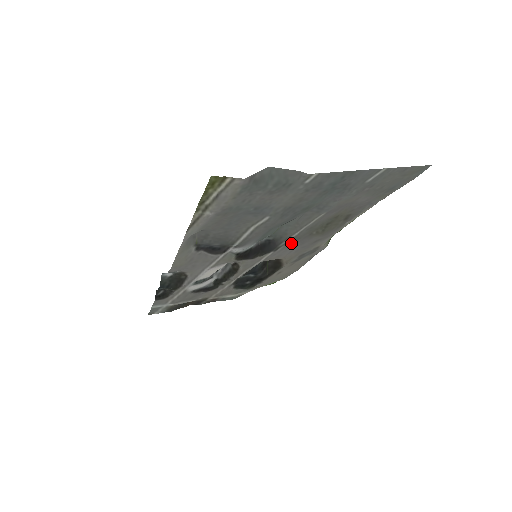
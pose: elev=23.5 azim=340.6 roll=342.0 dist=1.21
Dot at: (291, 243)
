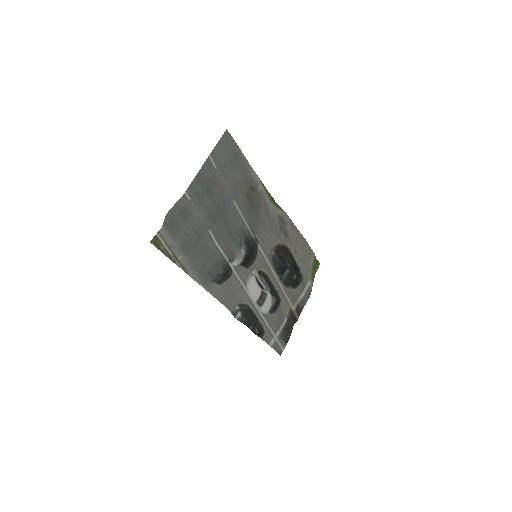
Dot at: (257, 230)
